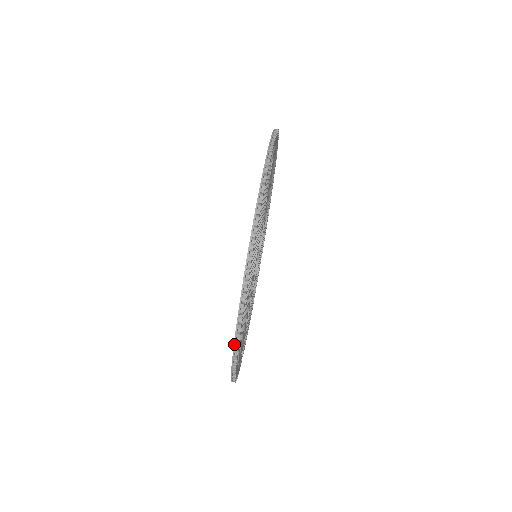
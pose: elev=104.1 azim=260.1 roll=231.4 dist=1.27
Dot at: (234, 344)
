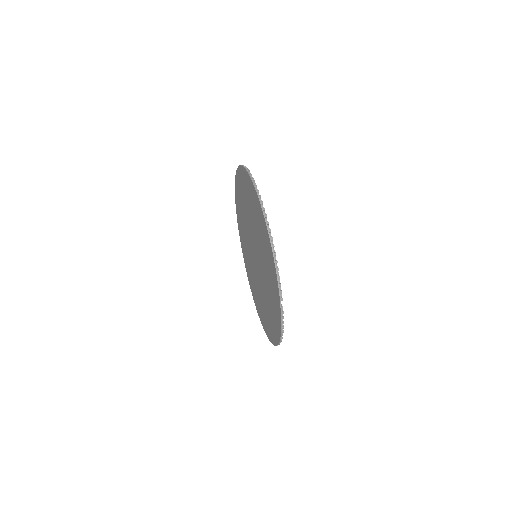
Dot at: (252, 181)
